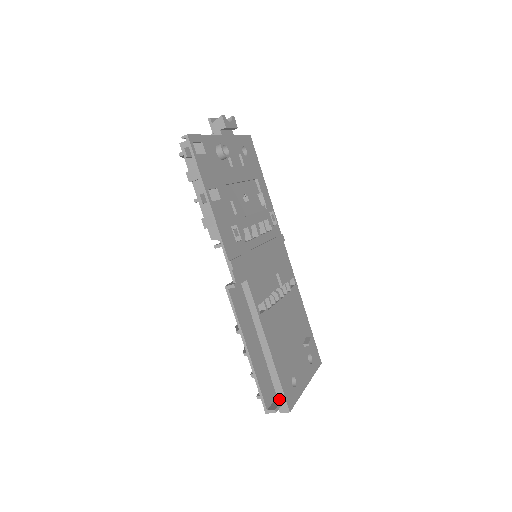
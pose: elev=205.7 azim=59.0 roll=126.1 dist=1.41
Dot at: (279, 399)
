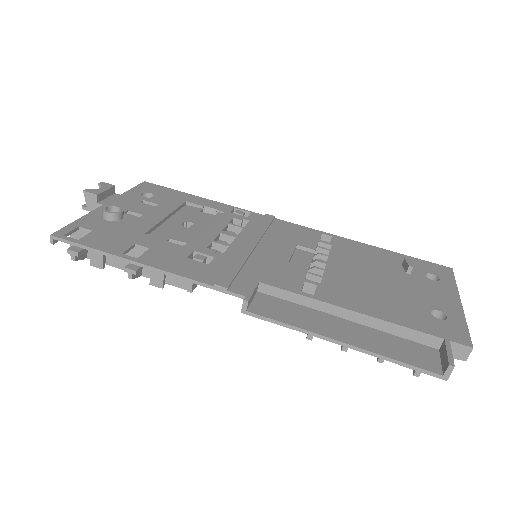
Dot at: (442, 349)
